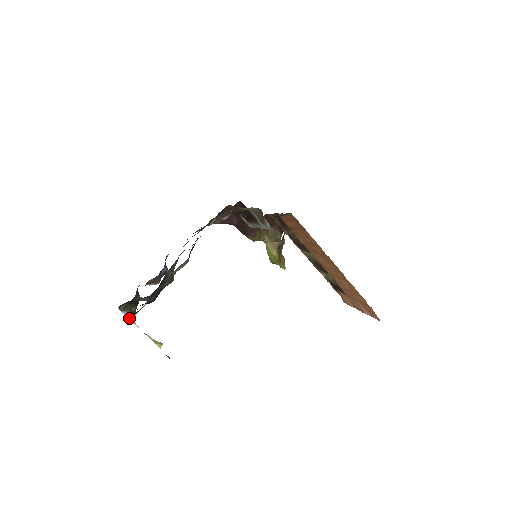
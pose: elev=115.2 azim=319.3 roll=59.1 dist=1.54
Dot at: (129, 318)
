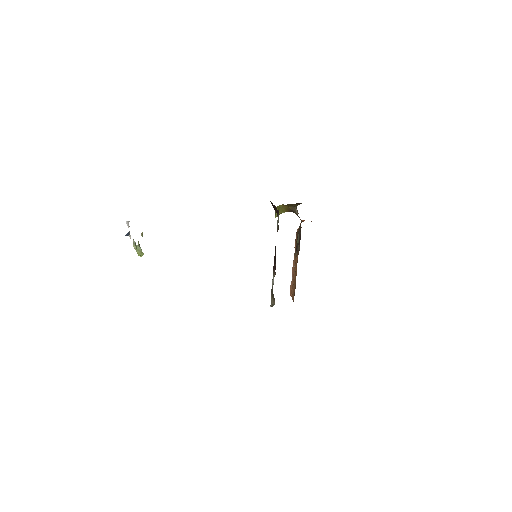
Dot at: (126, 235)
